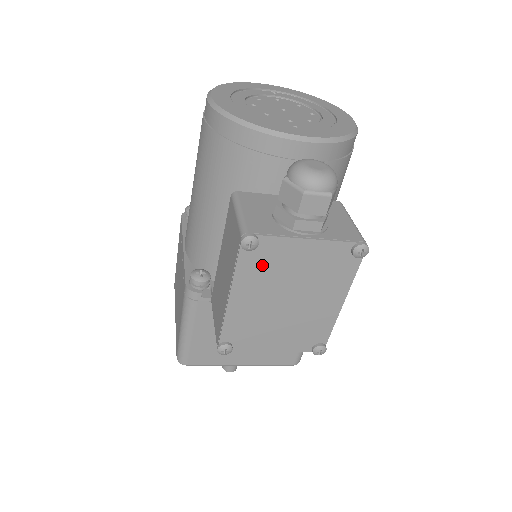
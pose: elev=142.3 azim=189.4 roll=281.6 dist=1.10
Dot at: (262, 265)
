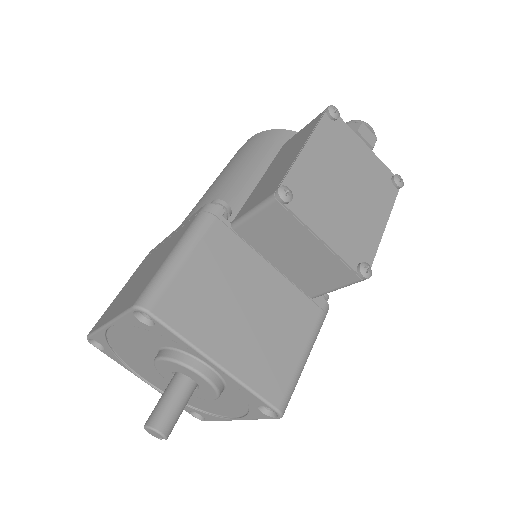
Dot at: (335, 139)
